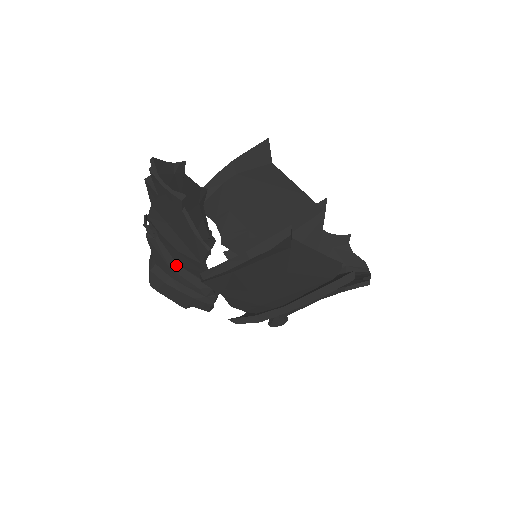
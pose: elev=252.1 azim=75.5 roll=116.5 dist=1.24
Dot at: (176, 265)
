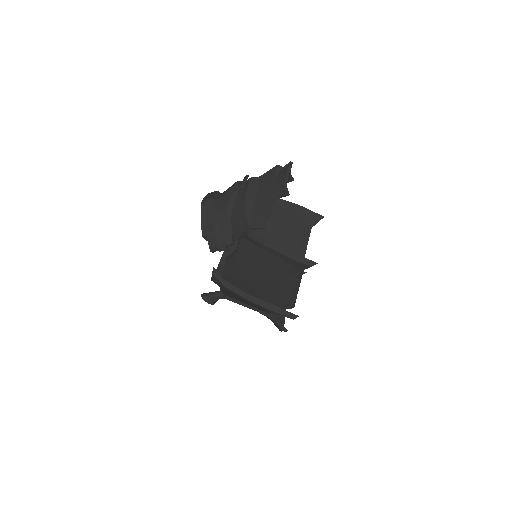
Dot at: (230, 213)
